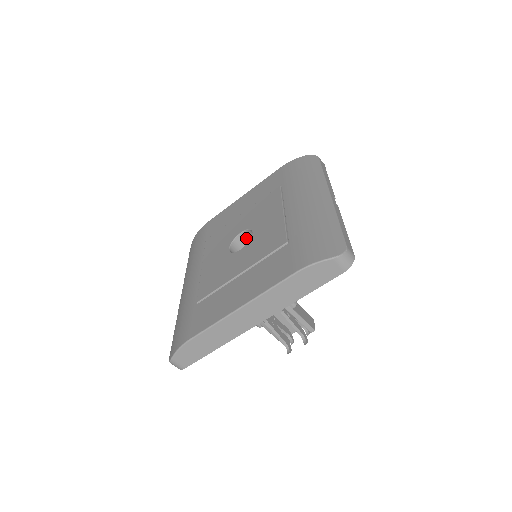
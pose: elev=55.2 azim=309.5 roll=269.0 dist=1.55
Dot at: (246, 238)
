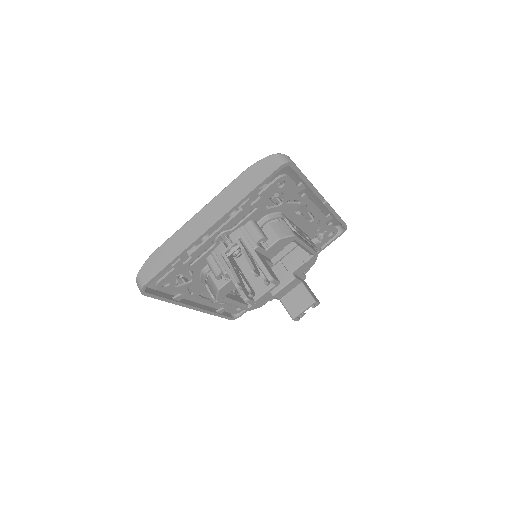
Dot at: occluded
